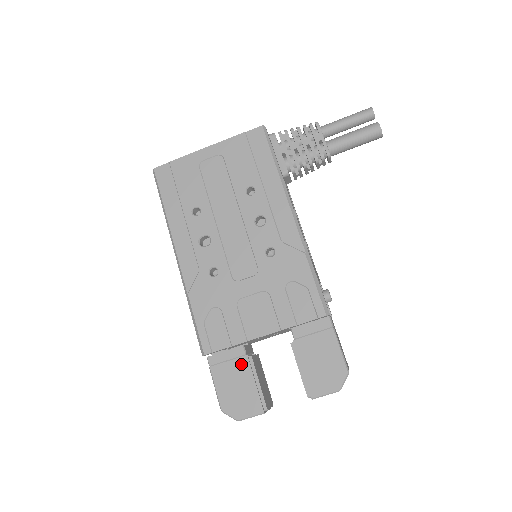
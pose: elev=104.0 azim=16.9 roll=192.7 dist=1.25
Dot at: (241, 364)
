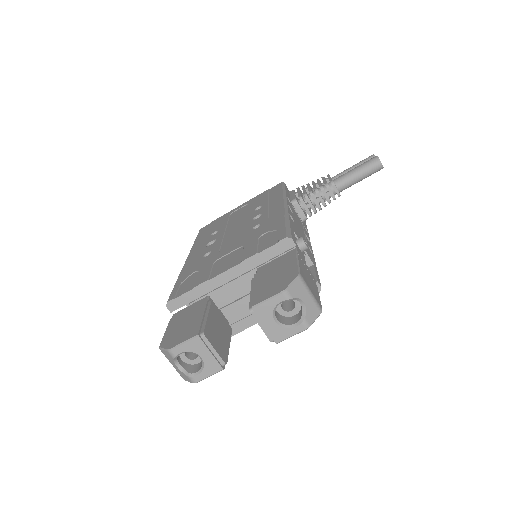
Dot at: (198, 307)
